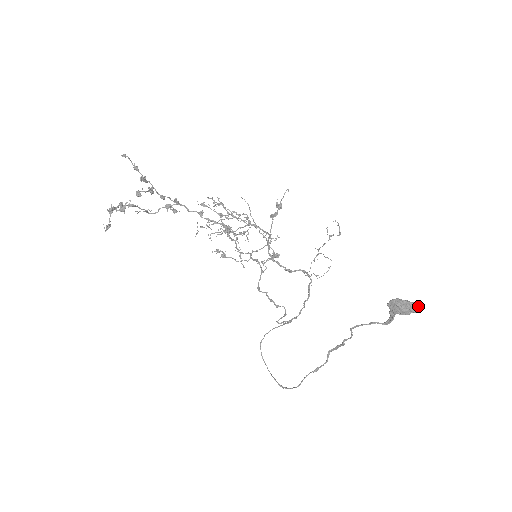
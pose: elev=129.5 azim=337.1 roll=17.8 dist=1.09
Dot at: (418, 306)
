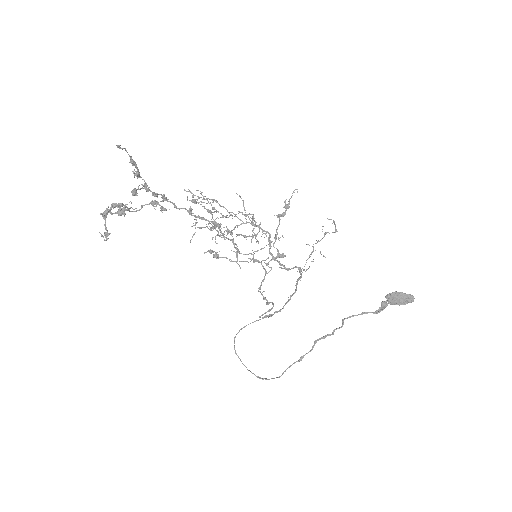
Dot at: occluded
